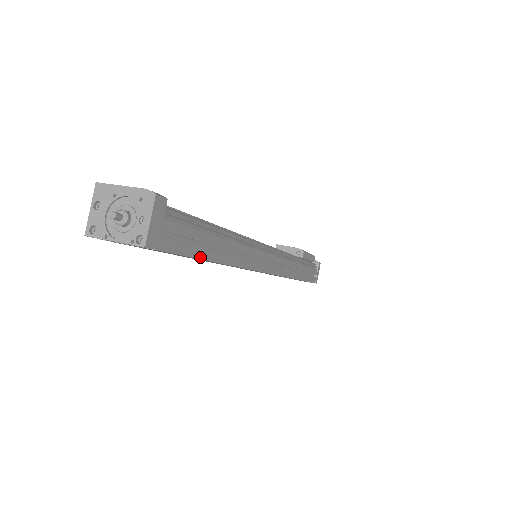
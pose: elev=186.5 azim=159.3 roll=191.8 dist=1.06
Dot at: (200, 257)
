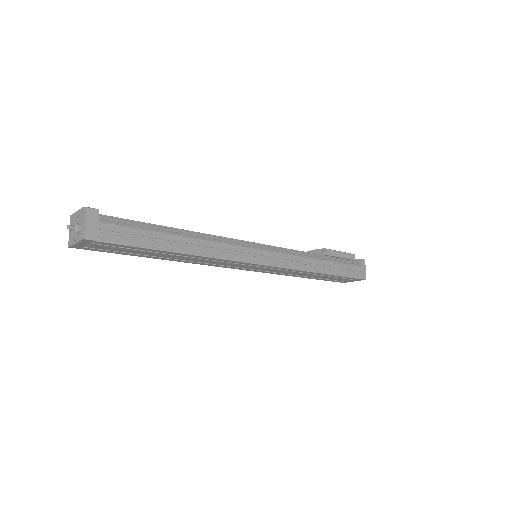
Dot at: (150, 248)
